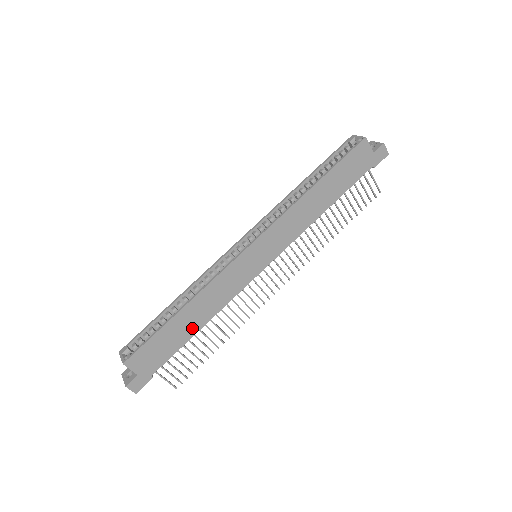
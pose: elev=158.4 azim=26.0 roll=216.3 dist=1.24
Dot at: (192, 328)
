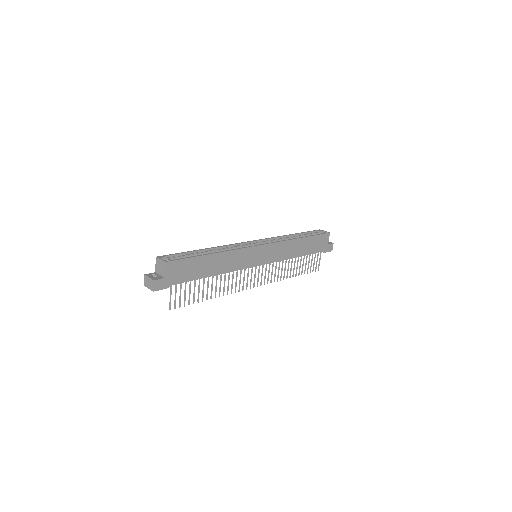
Dot at: (209, 271)
